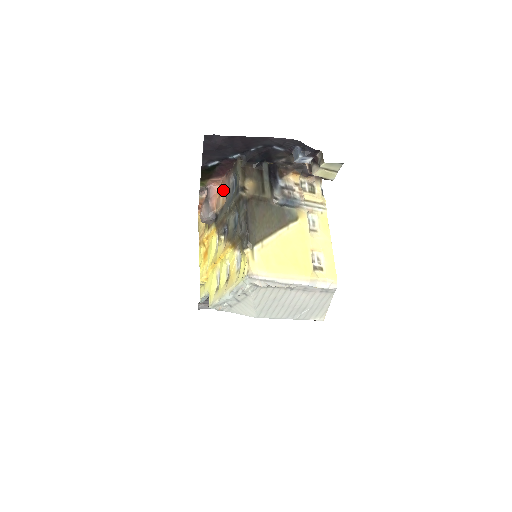
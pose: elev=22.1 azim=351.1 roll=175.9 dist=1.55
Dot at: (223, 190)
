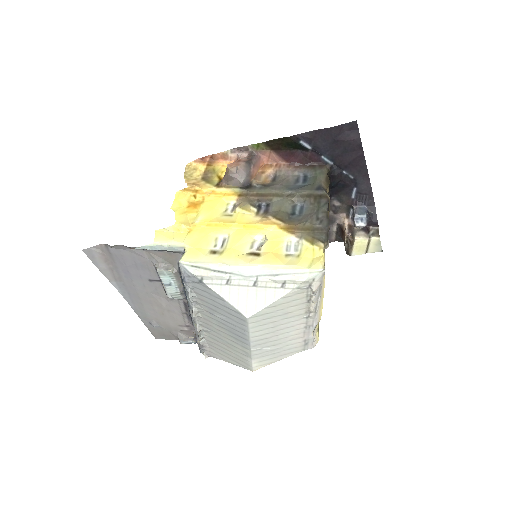
Dot at: (271, 171)
